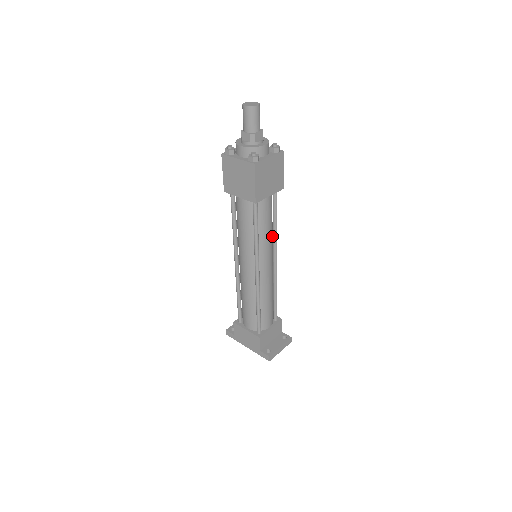
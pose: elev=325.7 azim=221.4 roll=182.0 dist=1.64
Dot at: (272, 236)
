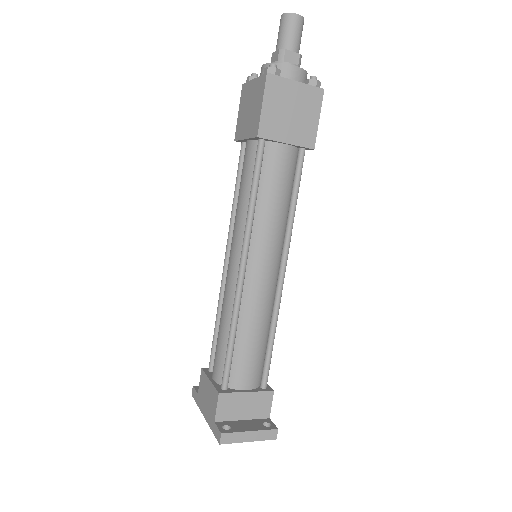
Dot at: (283, 223)
